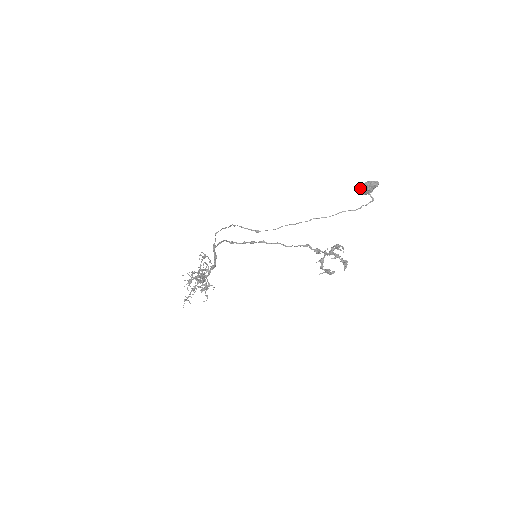
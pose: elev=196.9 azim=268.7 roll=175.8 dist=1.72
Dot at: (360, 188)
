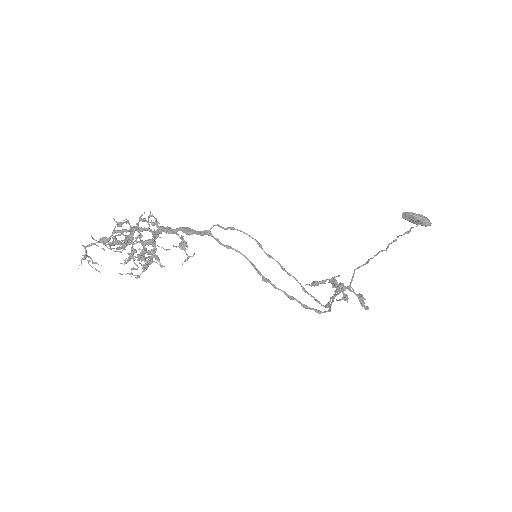
Dot at: (412, 217)
